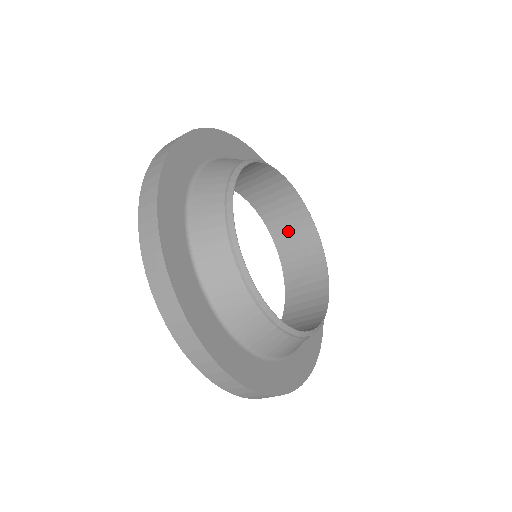
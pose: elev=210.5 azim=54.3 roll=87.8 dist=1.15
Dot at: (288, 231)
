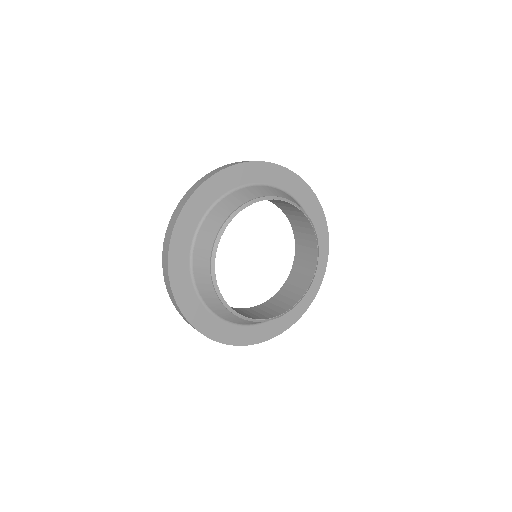
Dot at: (272, 200)
